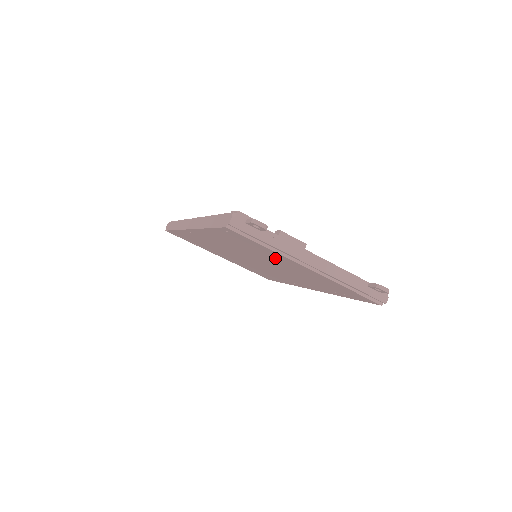
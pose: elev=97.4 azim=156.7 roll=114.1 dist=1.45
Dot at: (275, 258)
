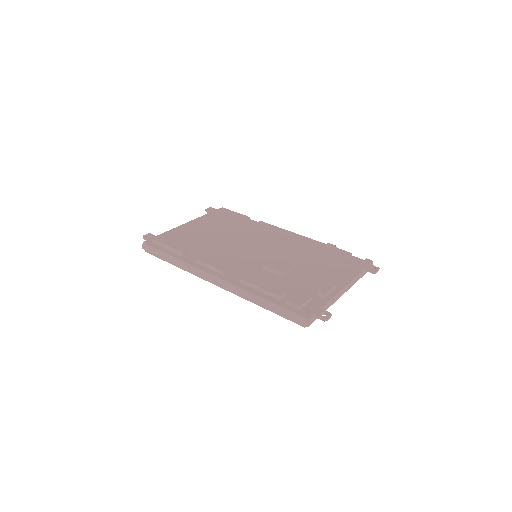
Dot at: occluded
